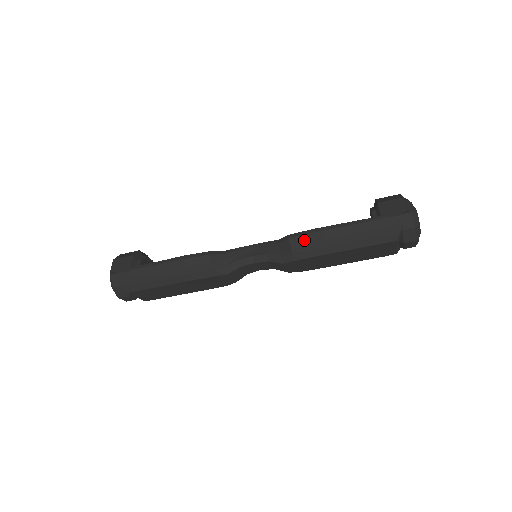
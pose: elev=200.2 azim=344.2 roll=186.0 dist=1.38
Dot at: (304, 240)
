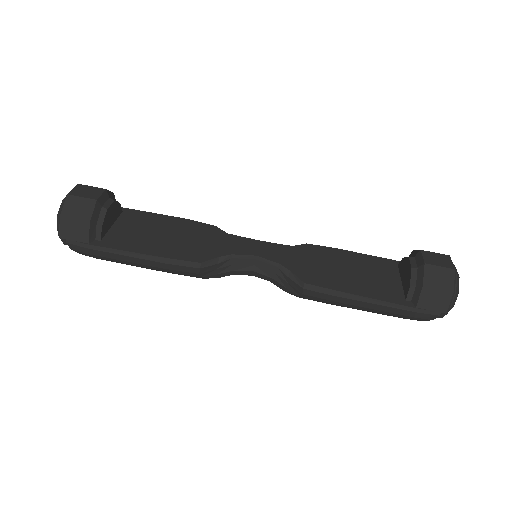
Dot at: (320, 296)
